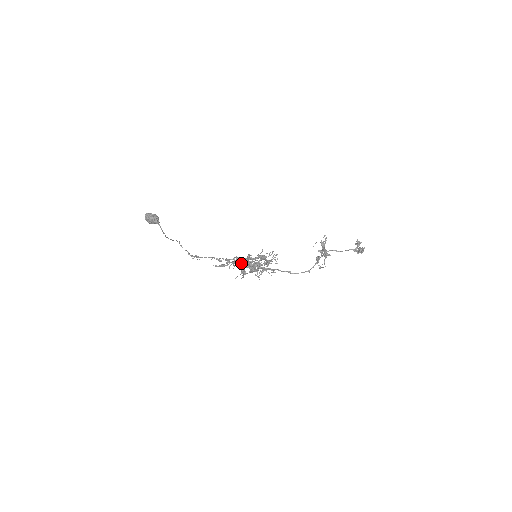
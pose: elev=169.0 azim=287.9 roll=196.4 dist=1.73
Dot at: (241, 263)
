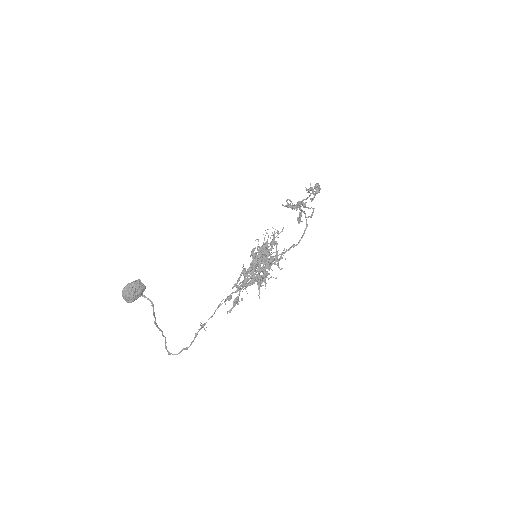
Dot at: (253, 268)
